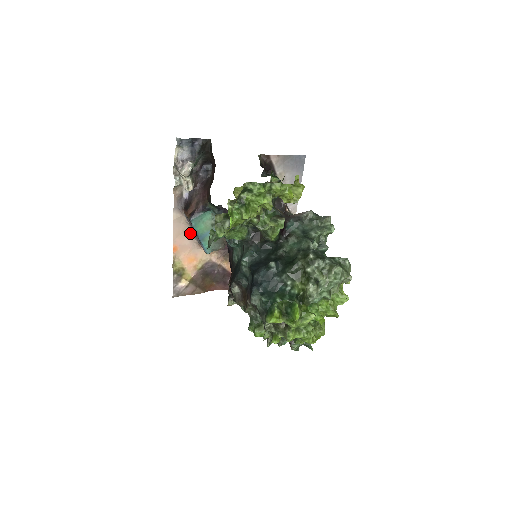
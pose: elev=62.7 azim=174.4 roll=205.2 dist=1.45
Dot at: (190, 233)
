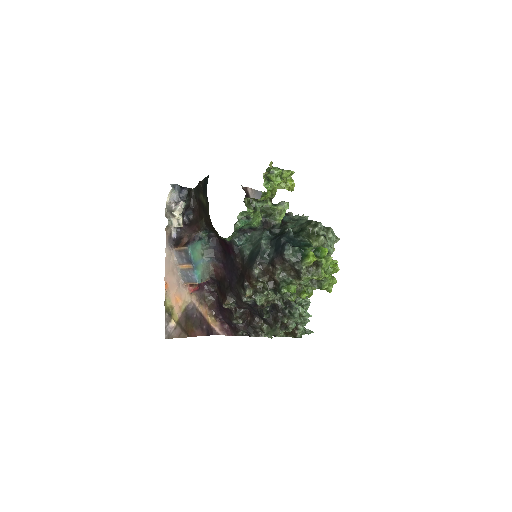
Dot at: (176, 272)
